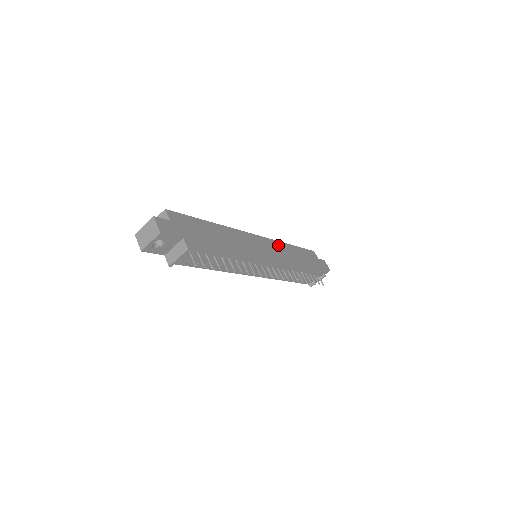
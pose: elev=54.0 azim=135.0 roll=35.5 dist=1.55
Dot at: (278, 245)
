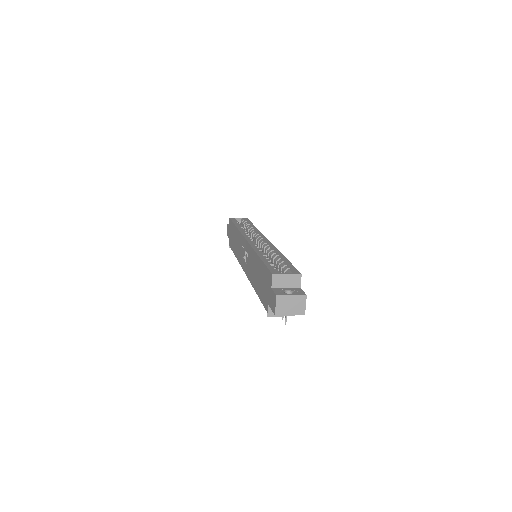
Dot at: occluded
